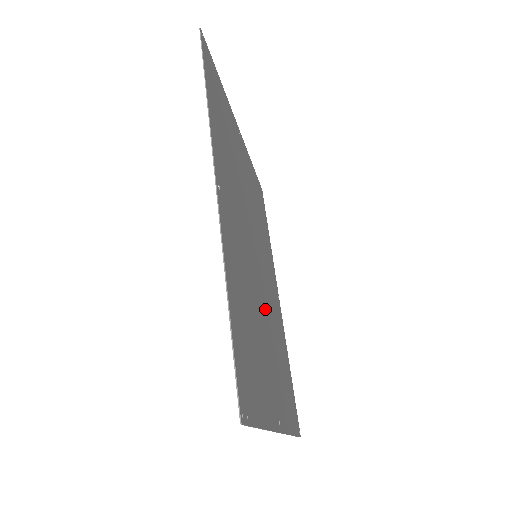
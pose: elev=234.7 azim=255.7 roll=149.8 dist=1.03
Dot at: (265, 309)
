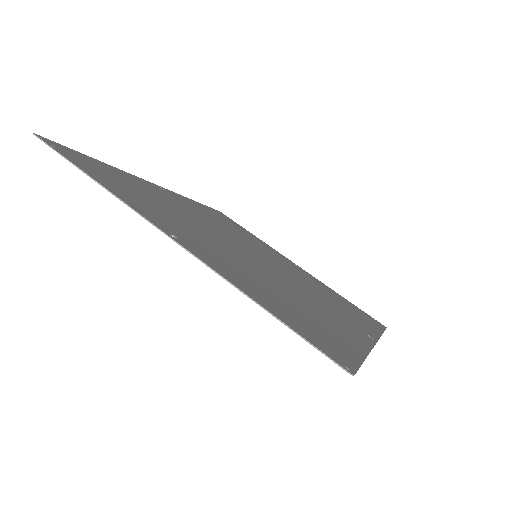
Dot at: (245, 258)
